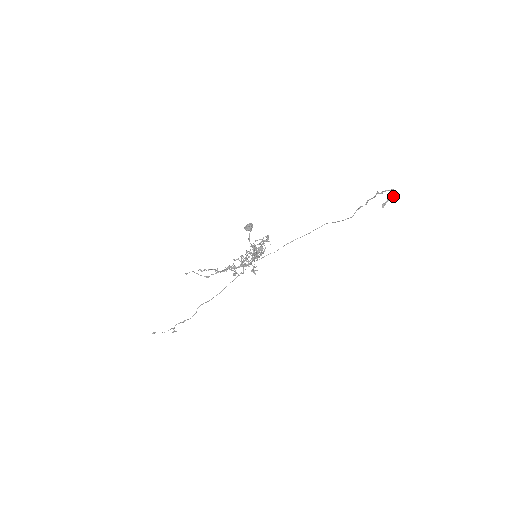
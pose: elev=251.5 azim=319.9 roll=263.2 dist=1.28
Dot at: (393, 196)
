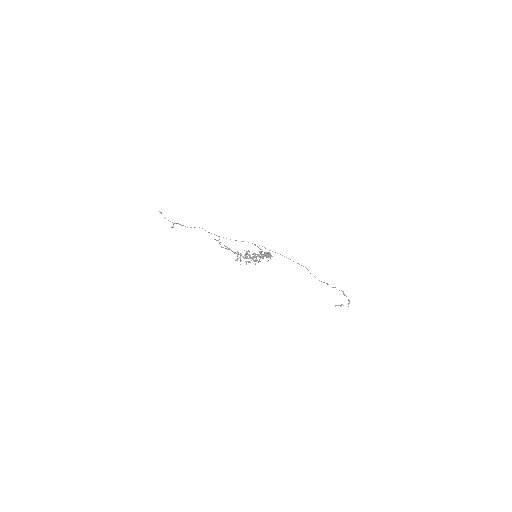
Dot at: occluded
